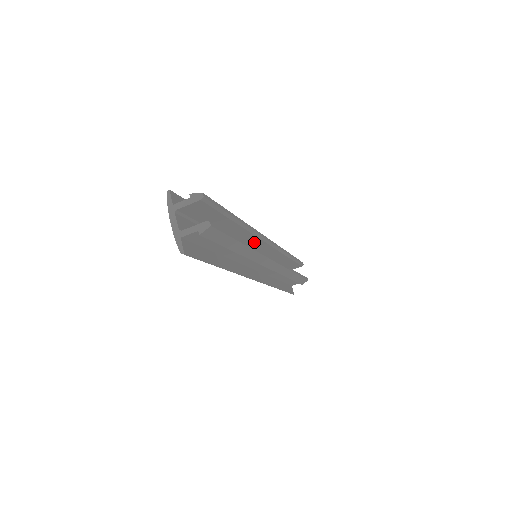
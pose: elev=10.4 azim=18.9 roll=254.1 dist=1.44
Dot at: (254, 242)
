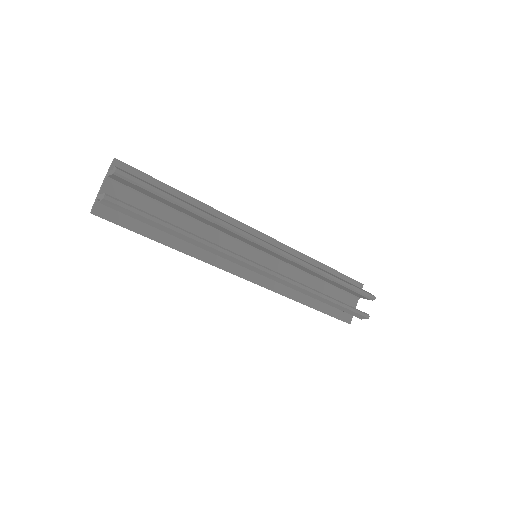
Dot at: (247, 240)
